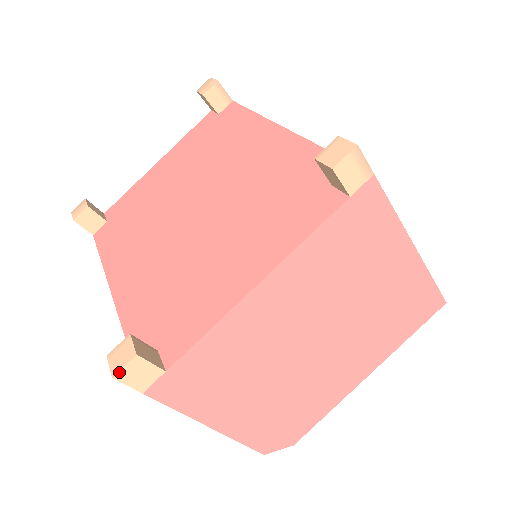
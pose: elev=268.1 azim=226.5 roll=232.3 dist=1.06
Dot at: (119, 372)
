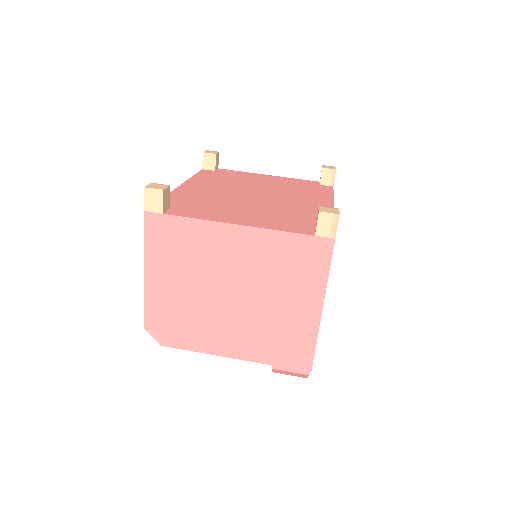
Dot at: (149, 188)
